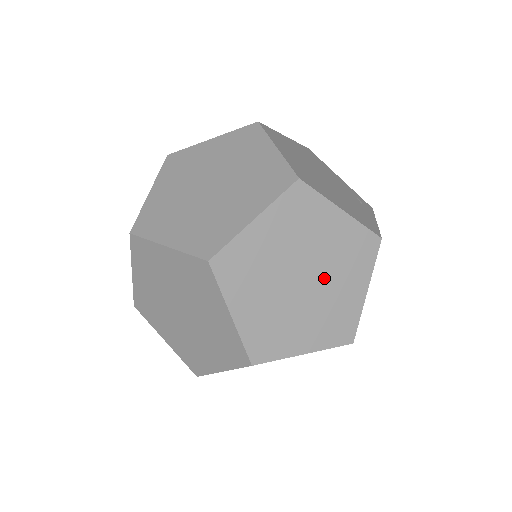
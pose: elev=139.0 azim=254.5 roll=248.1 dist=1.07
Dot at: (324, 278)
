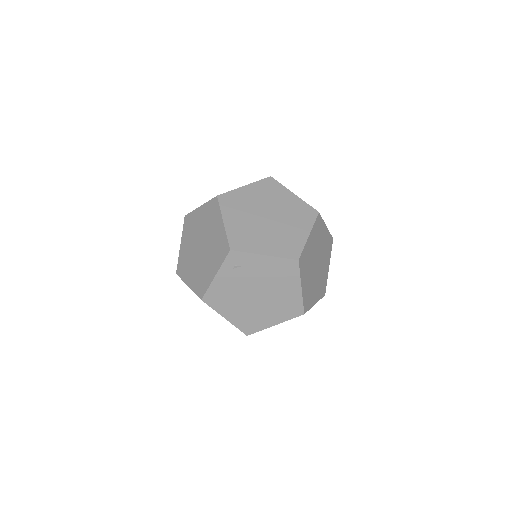
Dot at: occluded
